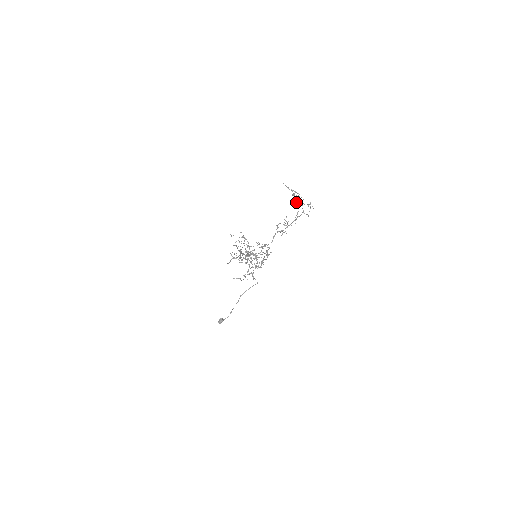
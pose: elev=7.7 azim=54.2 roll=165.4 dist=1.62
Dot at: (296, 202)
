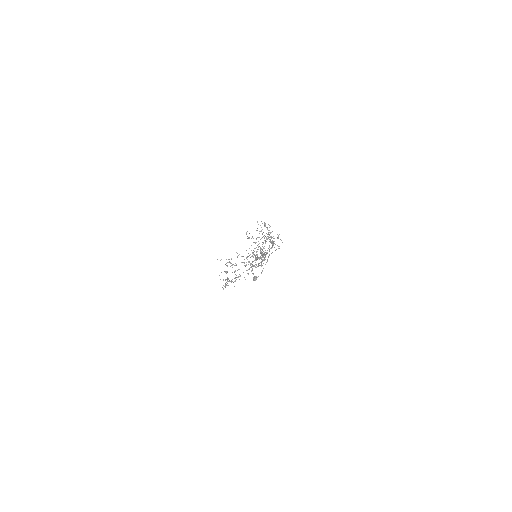
Dot at: occluded
